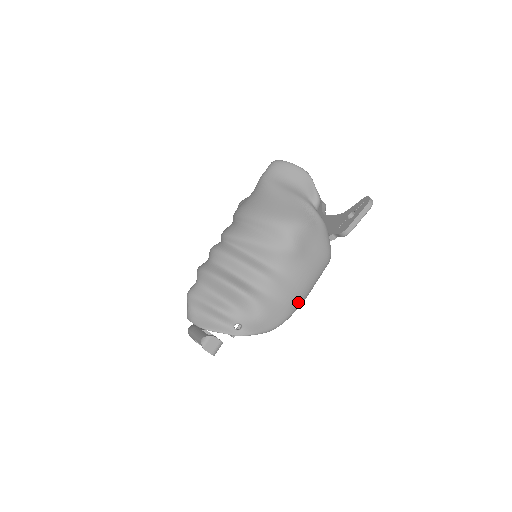
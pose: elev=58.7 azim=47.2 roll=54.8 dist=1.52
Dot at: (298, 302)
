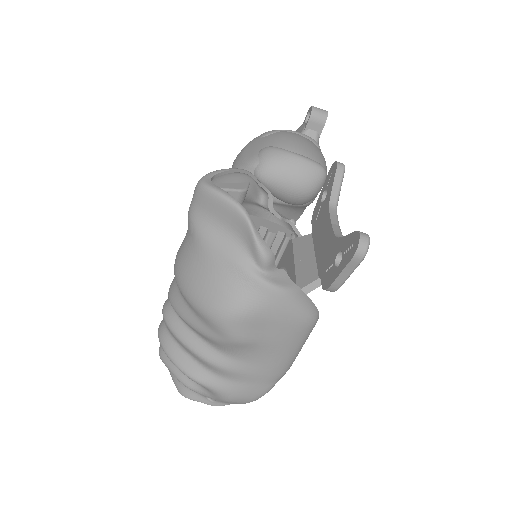
Dot at: (277, 375)
